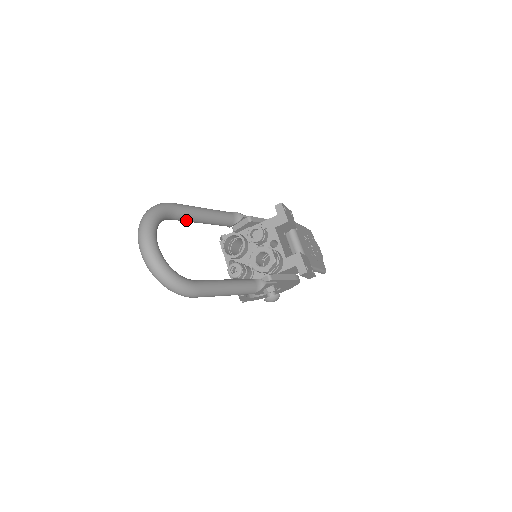
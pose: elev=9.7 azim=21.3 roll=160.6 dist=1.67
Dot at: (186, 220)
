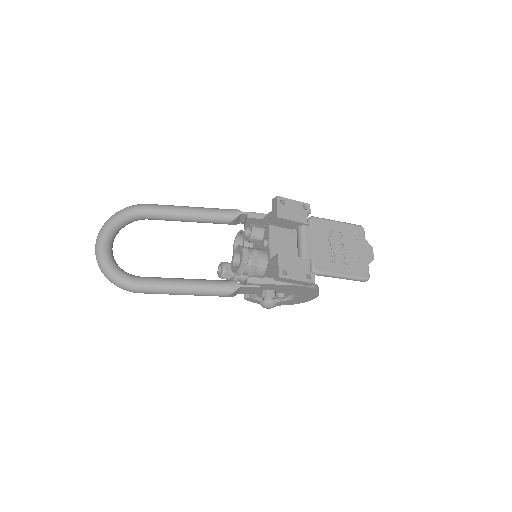
Dot at: (164, 219)
